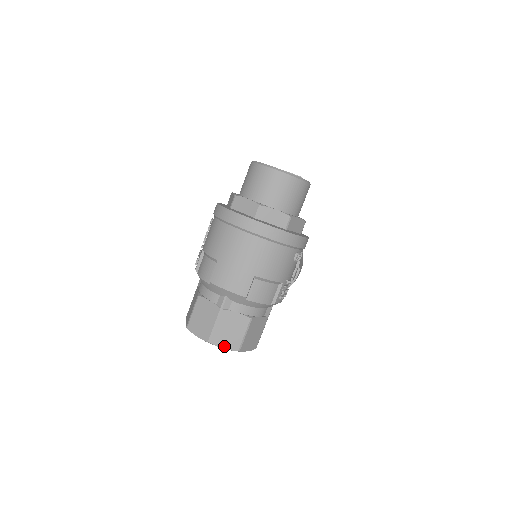
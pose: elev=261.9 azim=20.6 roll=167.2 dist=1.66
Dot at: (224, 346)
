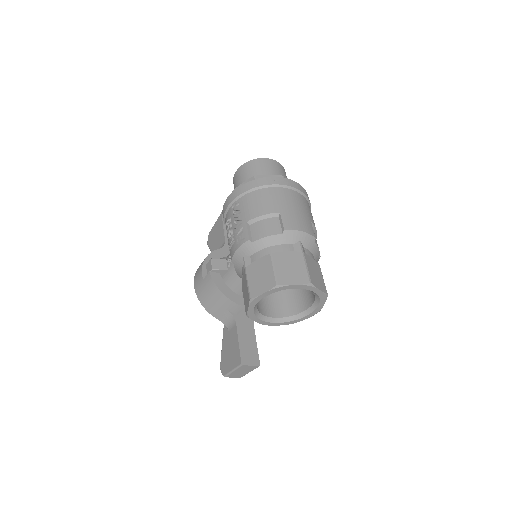
Dot at: (319, 288)
